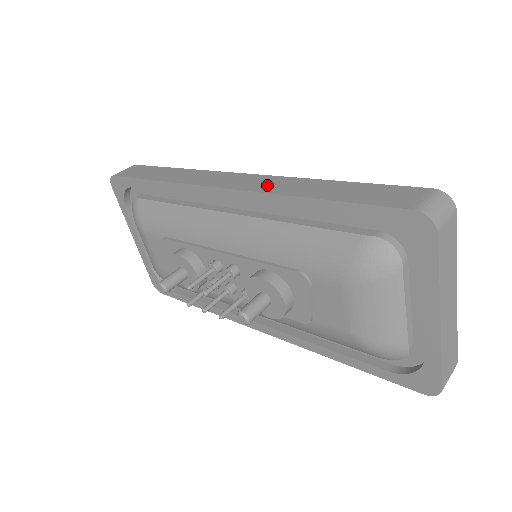
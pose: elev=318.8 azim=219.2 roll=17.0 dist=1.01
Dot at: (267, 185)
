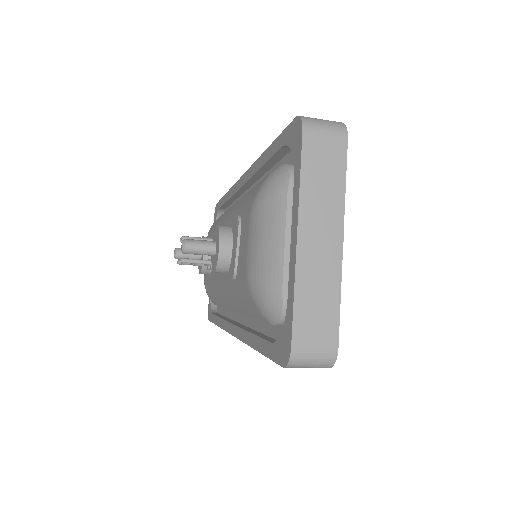
Dot at: occluded
